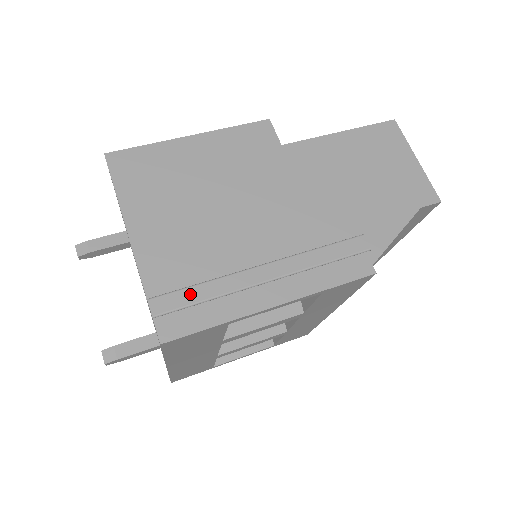
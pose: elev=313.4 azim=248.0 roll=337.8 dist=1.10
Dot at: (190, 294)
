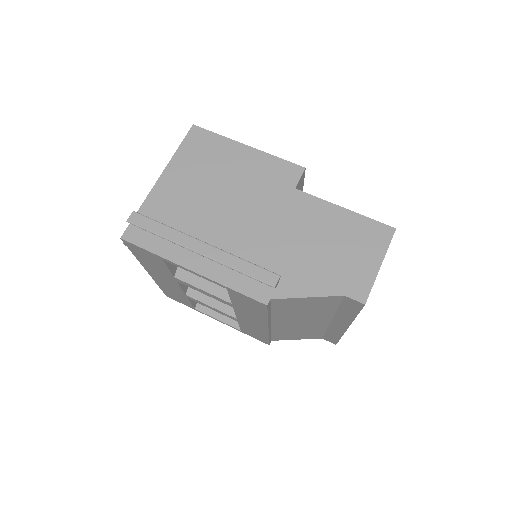
Dot at: (154, 225)
